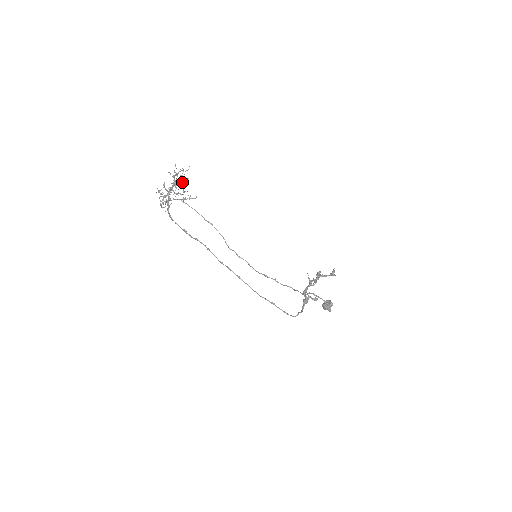
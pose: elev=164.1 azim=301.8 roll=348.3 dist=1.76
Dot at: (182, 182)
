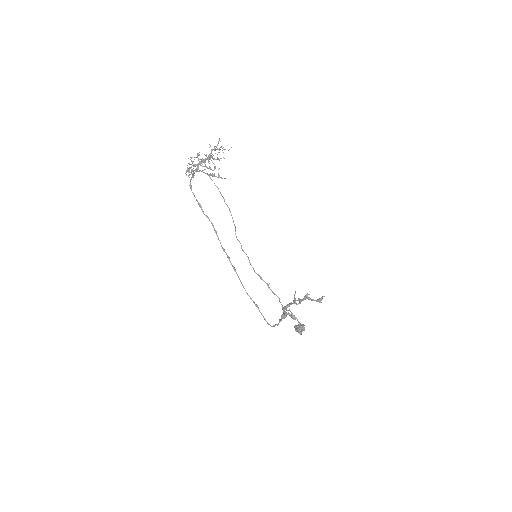
Dot at: (217, 159)
